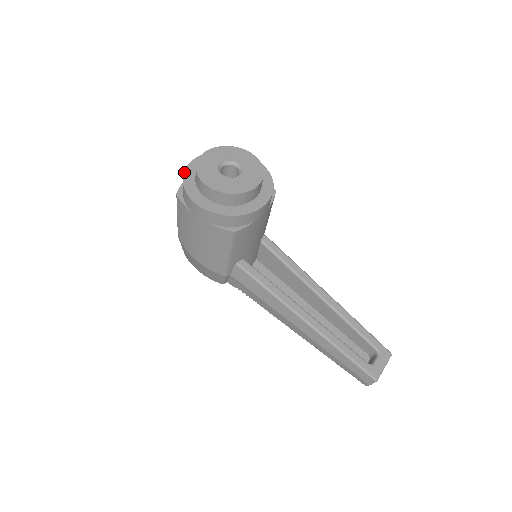
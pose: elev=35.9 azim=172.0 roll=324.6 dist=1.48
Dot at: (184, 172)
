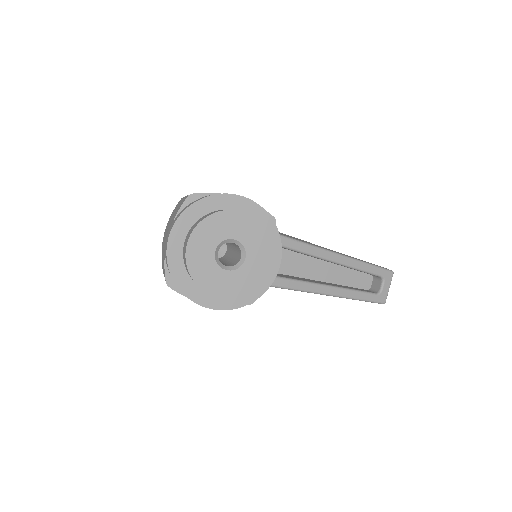
Dot at: (168, 267)
